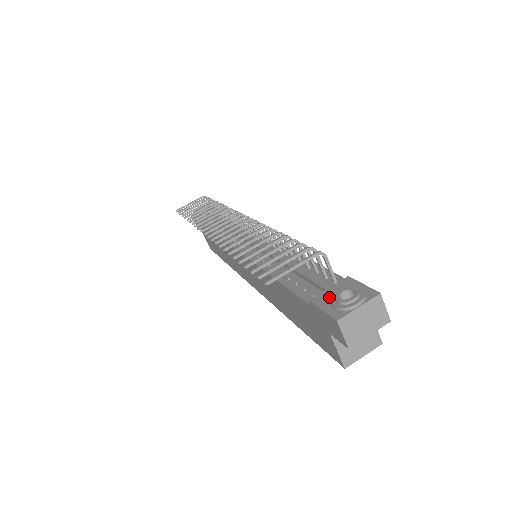
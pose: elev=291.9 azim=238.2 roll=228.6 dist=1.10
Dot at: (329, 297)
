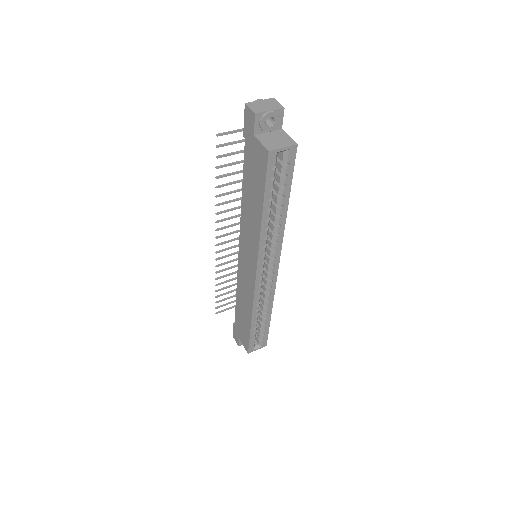
Dot at: occluded
